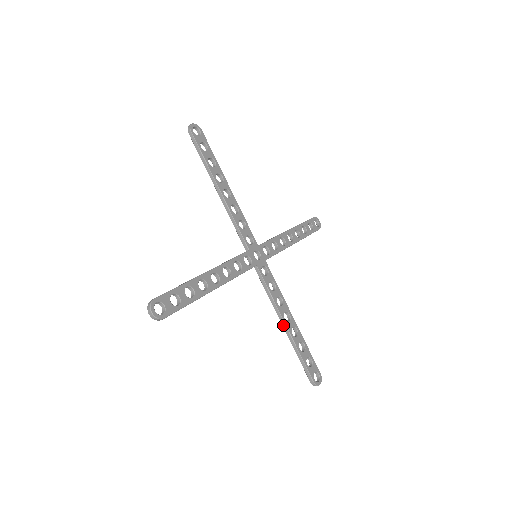
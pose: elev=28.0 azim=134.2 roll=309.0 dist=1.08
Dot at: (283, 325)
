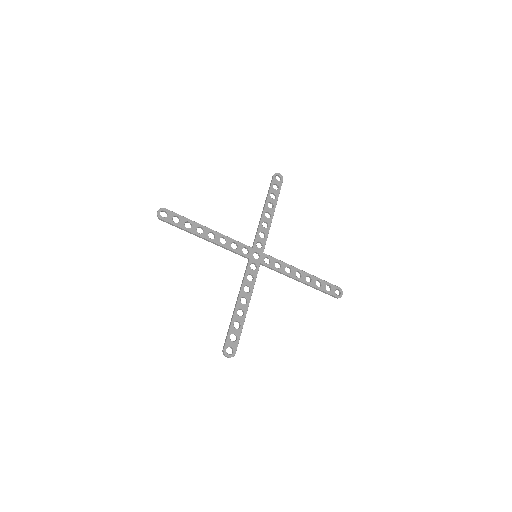
Dot at: occluded
